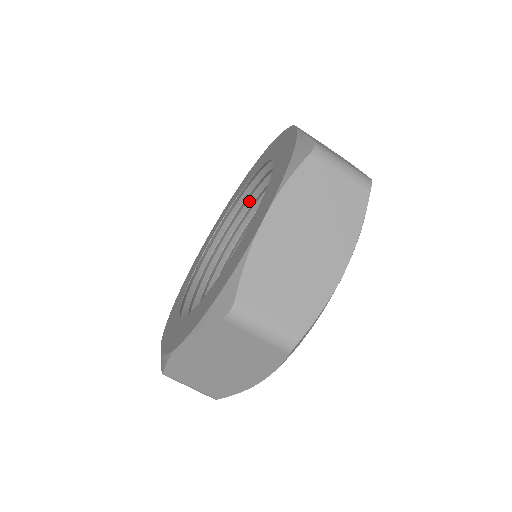
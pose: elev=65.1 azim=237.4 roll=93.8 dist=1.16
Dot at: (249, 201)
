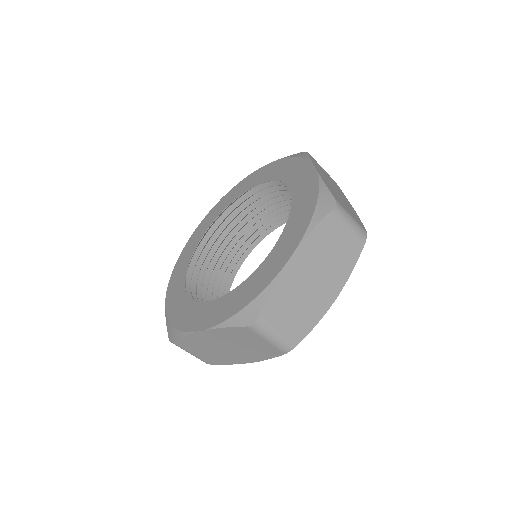
Dot at: occluded
